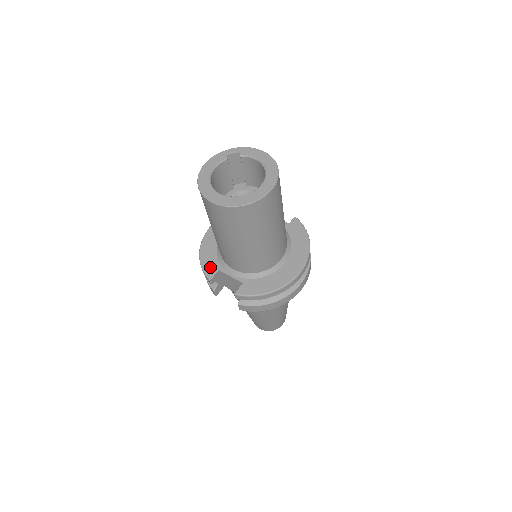
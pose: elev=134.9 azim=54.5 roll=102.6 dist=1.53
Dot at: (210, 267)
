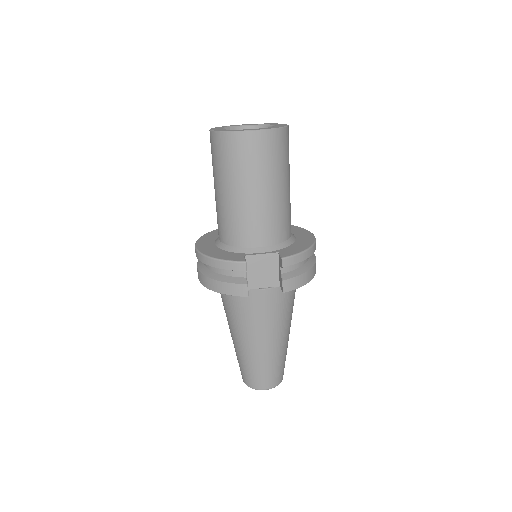
Dot at: (234, 257)
